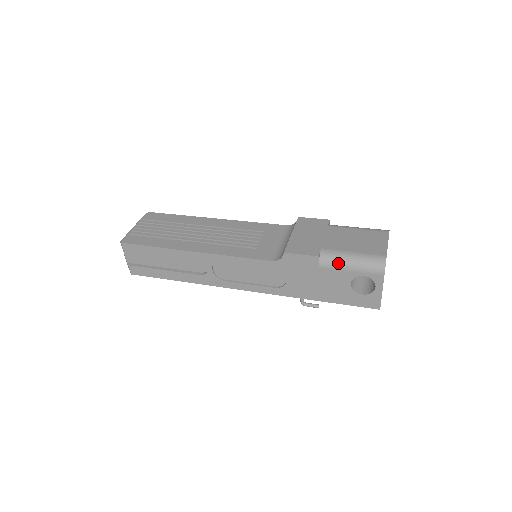
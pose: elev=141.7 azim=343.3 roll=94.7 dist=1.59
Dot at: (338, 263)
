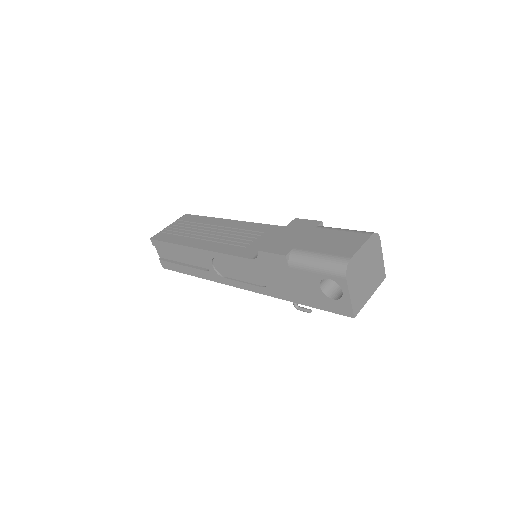
Dot at: (304, 263)
